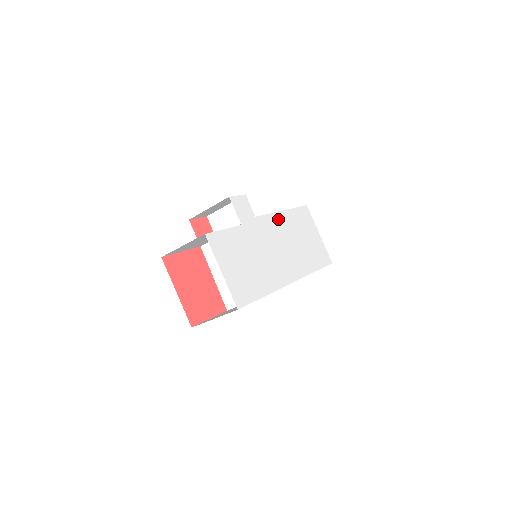
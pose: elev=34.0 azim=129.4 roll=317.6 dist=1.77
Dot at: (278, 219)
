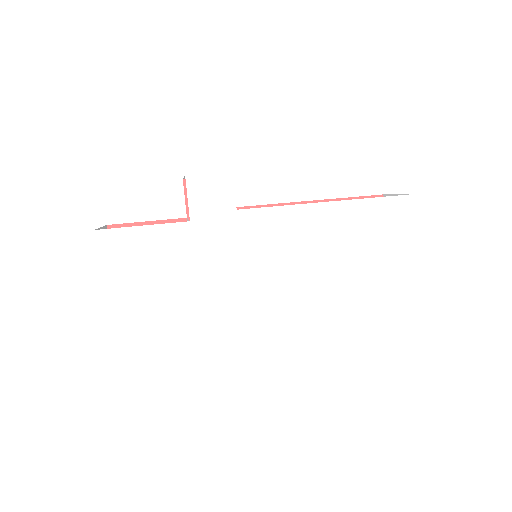
Dot at: (302, 216)
